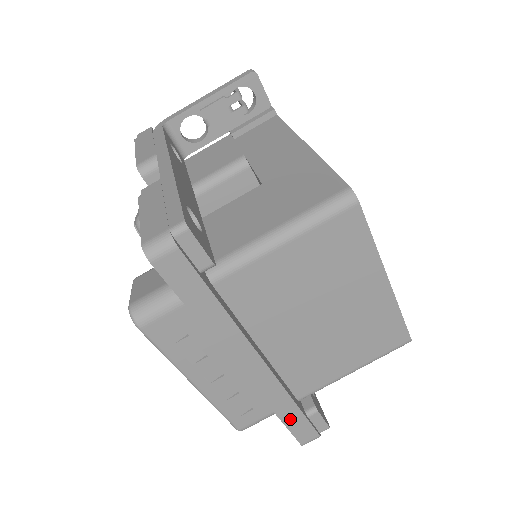
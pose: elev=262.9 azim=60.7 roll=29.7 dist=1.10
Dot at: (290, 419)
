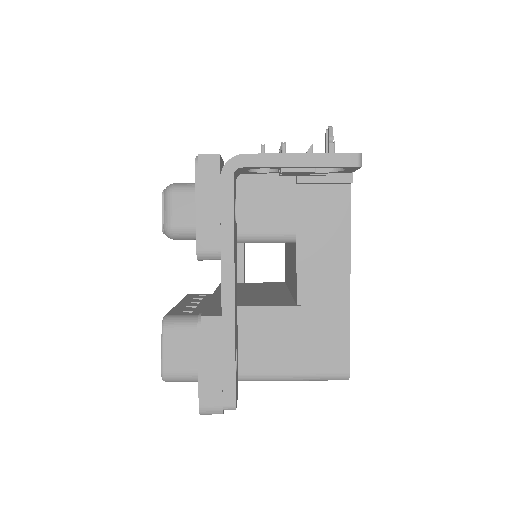
Dot at: occluded
